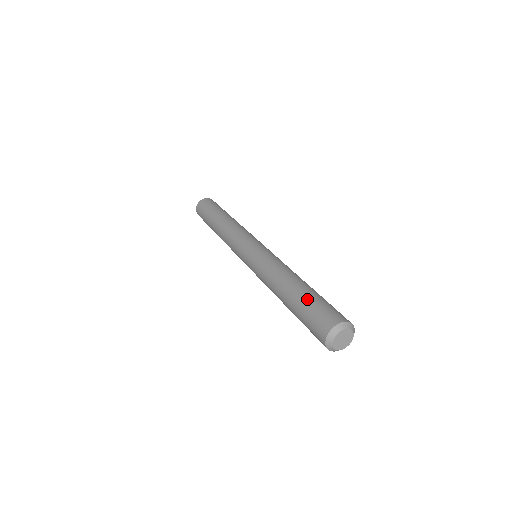
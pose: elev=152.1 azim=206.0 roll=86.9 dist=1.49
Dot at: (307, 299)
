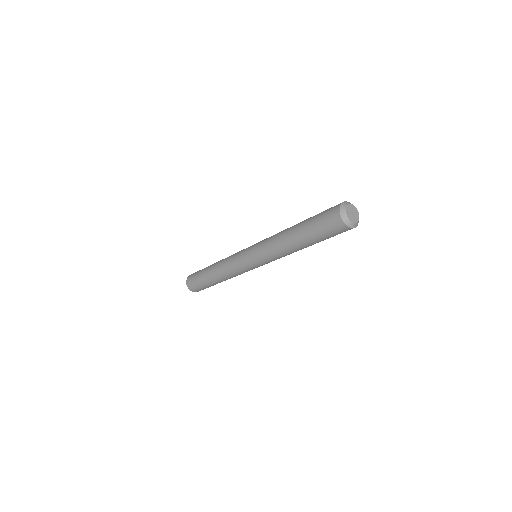
Dot at: (313, 216)
